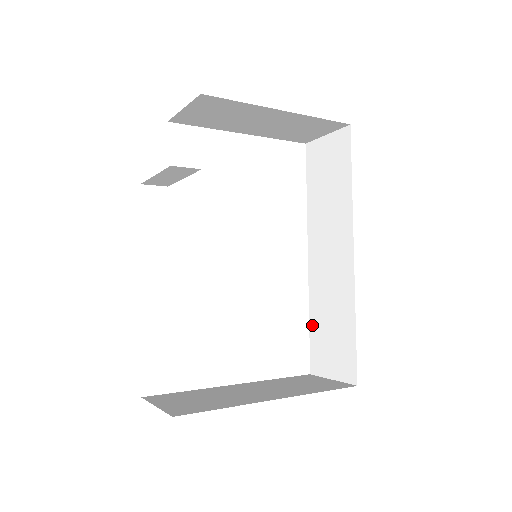
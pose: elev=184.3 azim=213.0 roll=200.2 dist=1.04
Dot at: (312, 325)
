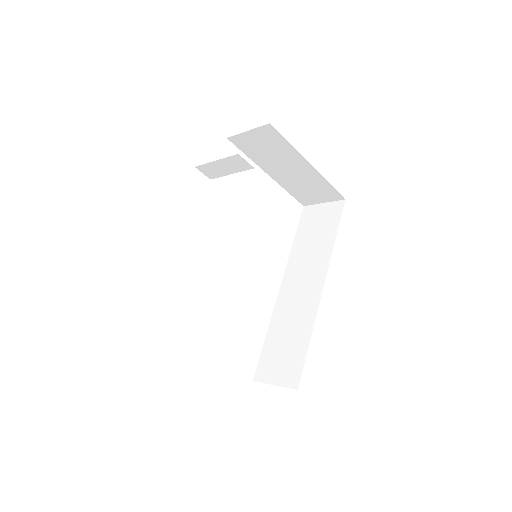
Dot at: (268, 340)
